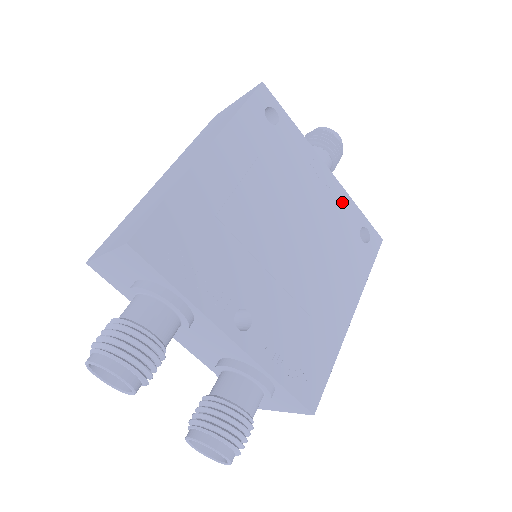
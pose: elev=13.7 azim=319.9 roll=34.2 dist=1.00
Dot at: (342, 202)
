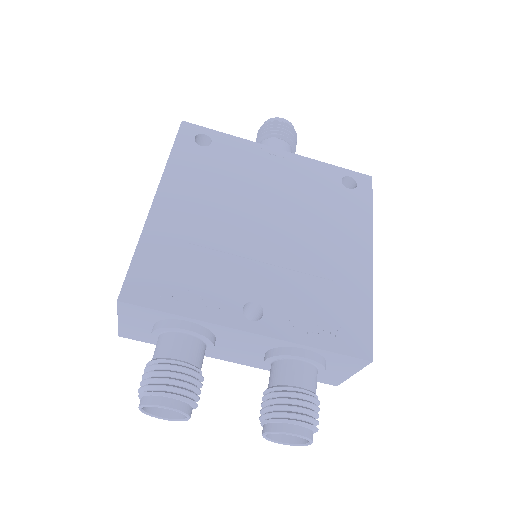
Dot at: (309, 169)
